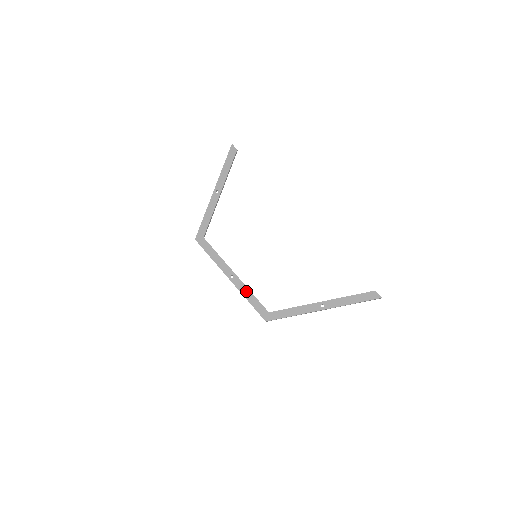
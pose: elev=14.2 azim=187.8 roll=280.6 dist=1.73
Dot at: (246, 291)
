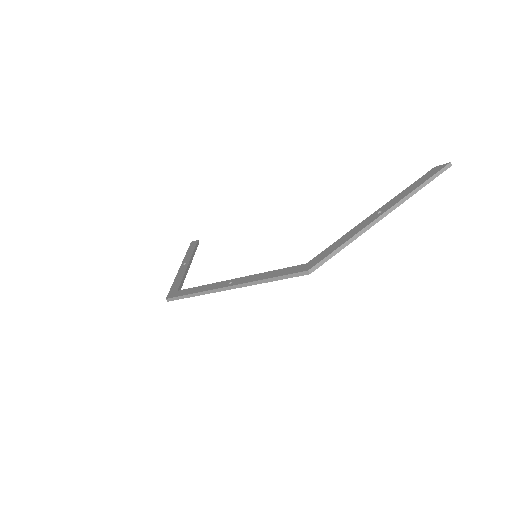
Dot at: (258, 276)
